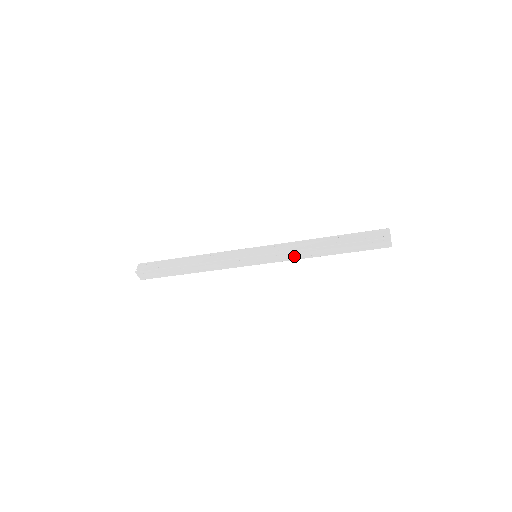
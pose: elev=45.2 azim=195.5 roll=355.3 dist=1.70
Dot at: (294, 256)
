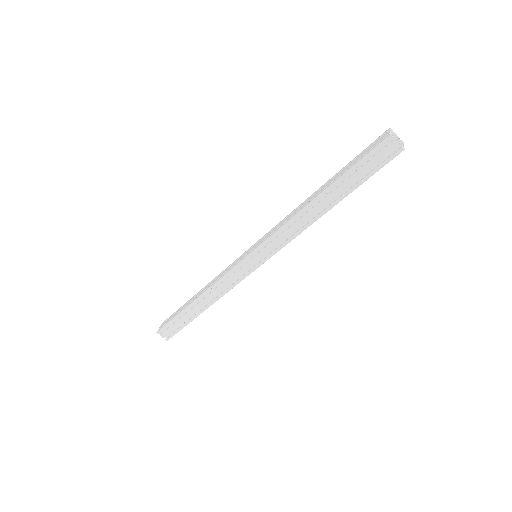
Dot at: (291, 232)
